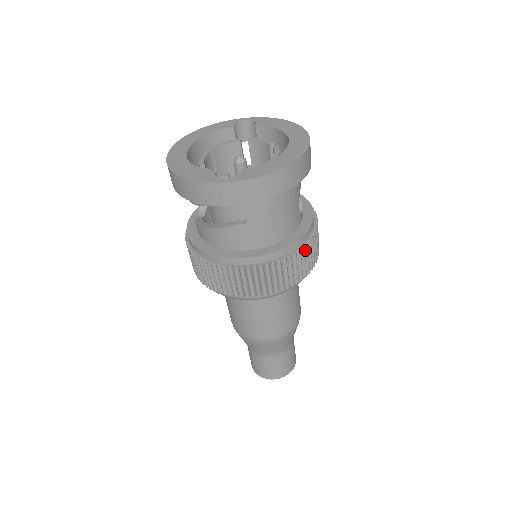
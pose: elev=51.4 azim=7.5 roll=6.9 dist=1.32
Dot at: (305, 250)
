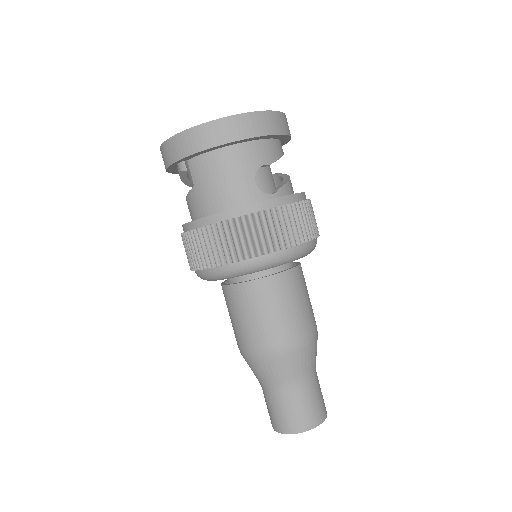
Dot at: (249, 223)
